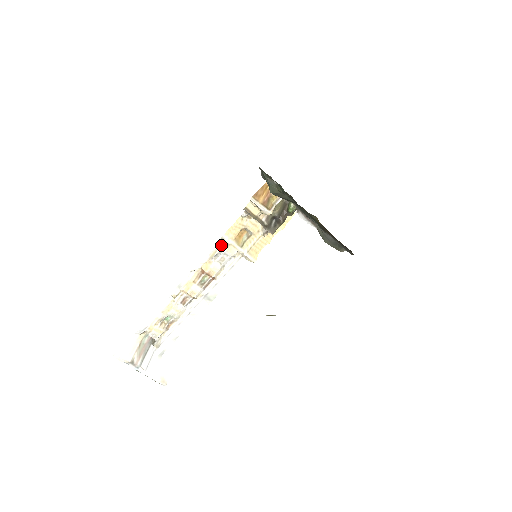
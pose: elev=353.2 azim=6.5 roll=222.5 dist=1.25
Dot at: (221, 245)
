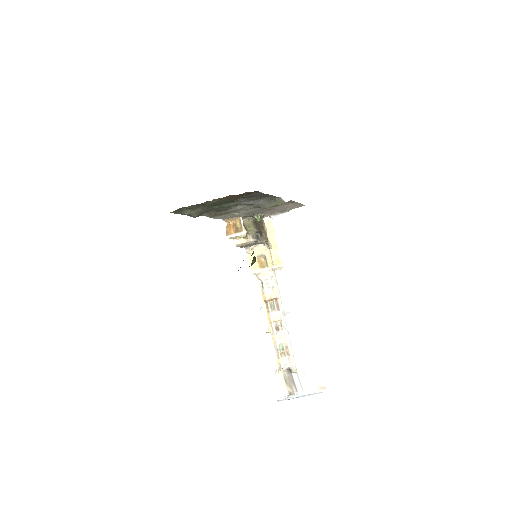
Dot at: (257, 278)
